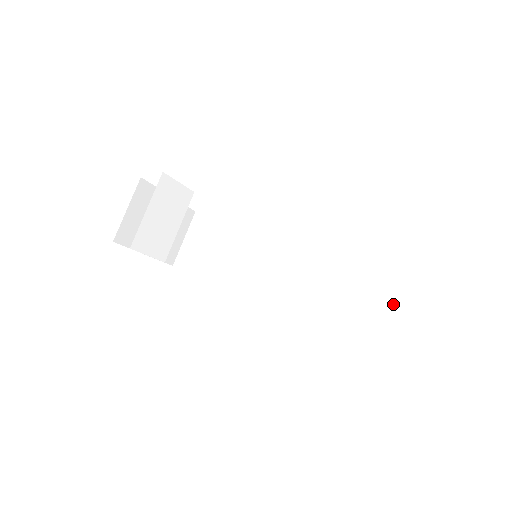
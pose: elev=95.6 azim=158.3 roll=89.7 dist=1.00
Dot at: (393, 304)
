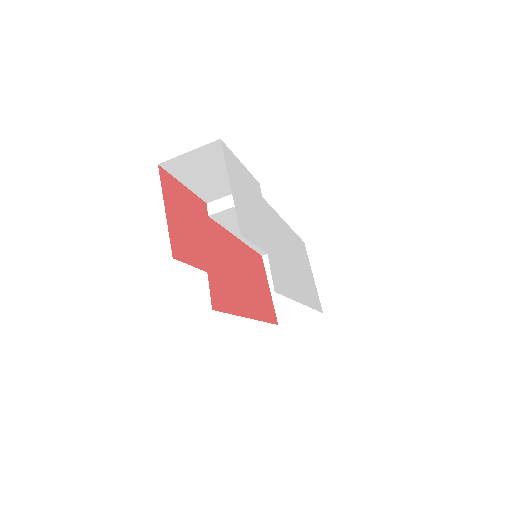
Dot at: occluded
